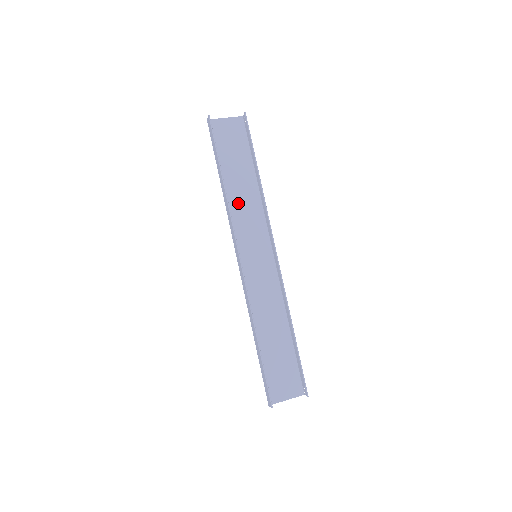
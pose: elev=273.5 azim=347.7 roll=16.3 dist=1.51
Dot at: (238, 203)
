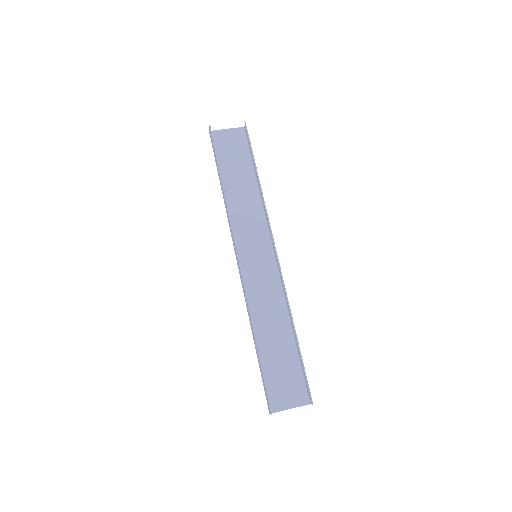
Dot at: (238, 206)
